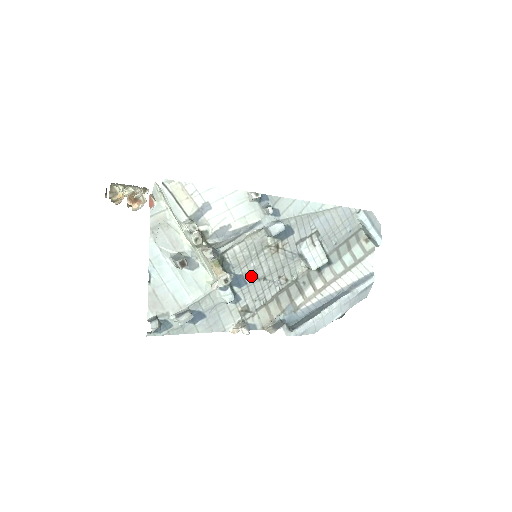
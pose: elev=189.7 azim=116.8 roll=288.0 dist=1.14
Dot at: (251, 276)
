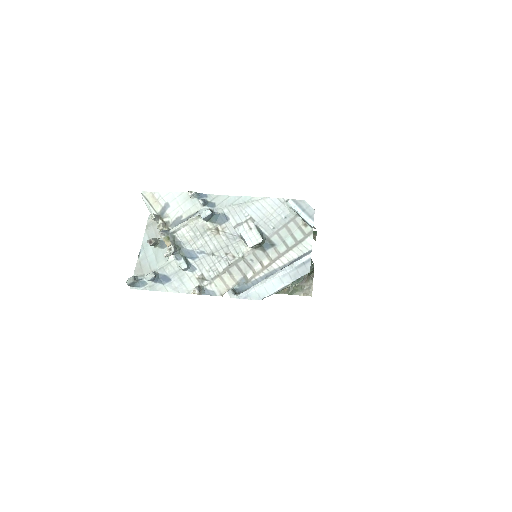
Dot at: (201, 252)
